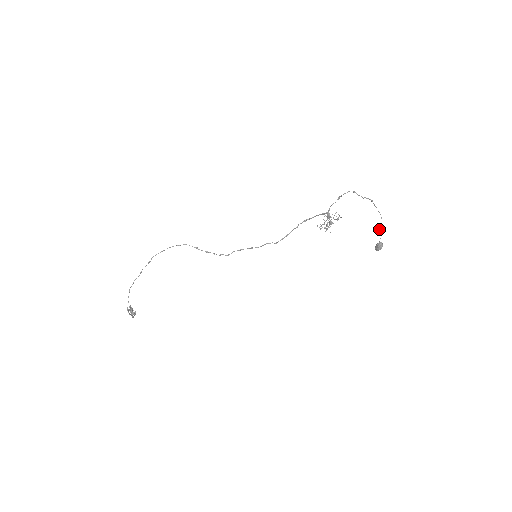
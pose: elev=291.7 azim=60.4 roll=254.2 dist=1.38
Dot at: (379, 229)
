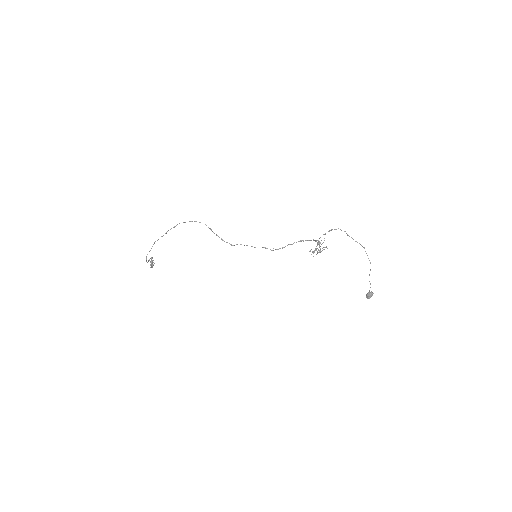
Dot at: occluded
